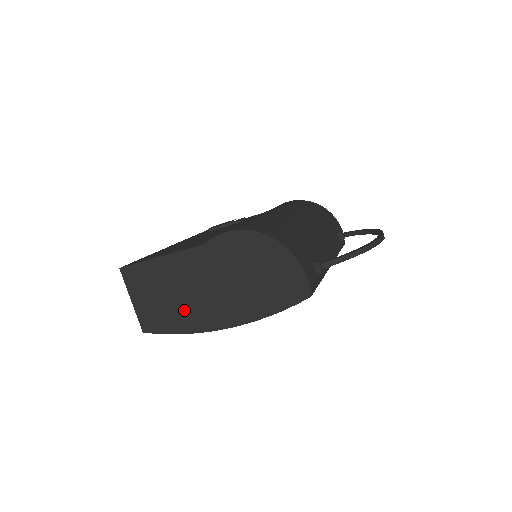
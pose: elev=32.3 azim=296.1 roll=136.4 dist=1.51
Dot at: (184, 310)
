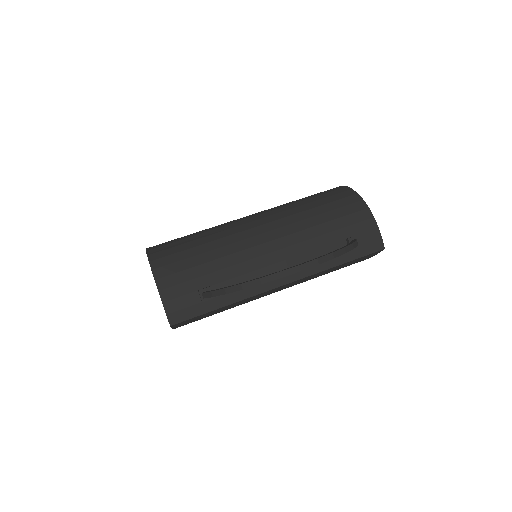
Dot at: occluded
